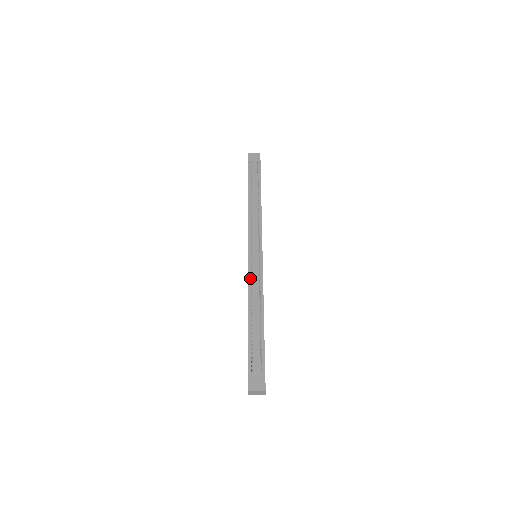
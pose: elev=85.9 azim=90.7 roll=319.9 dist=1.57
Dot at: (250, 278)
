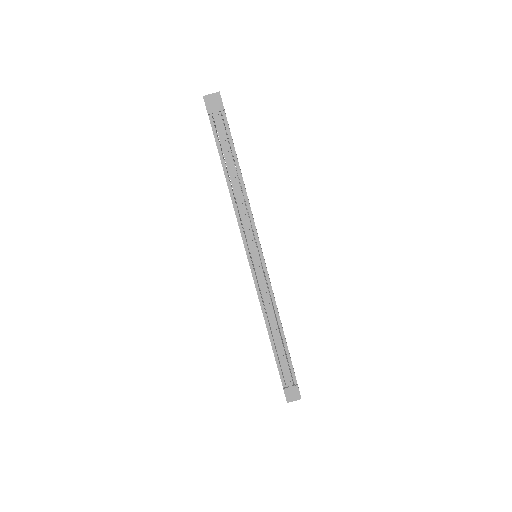
Dot at: (259, 294)
